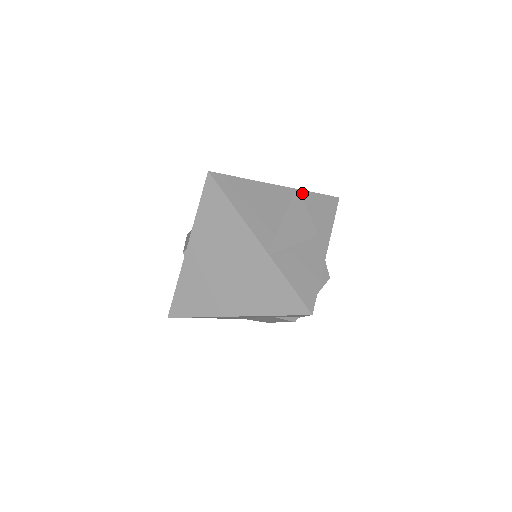
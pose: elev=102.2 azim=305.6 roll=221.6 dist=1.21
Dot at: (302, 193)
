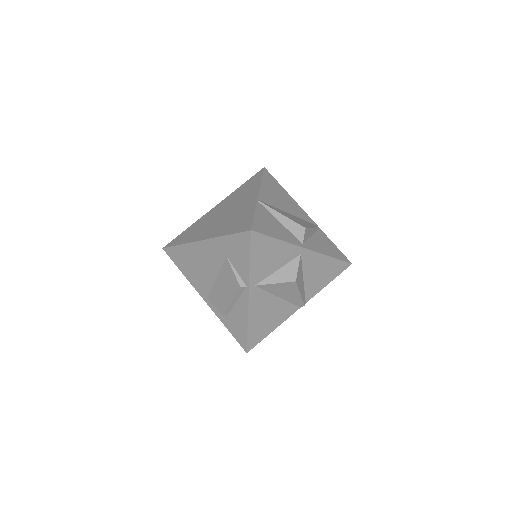
Dot at: (321, 231)
